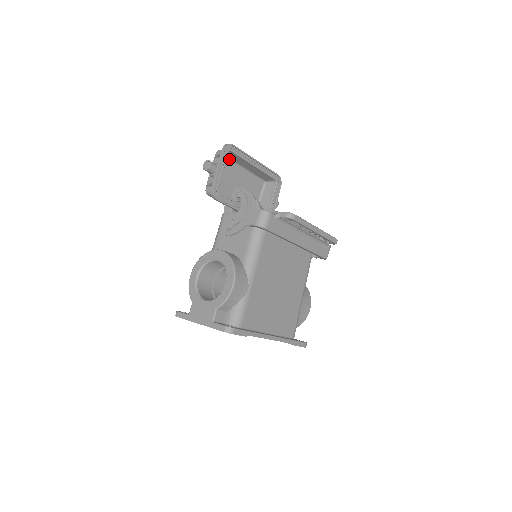
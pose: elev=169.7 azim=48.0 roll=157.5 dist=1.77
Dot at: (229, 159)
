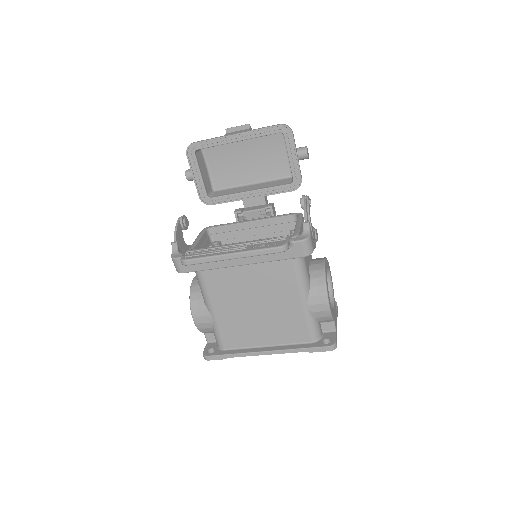
Dot at: occluded
